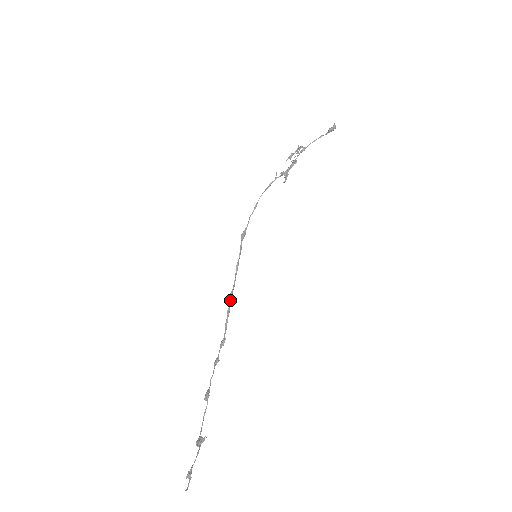
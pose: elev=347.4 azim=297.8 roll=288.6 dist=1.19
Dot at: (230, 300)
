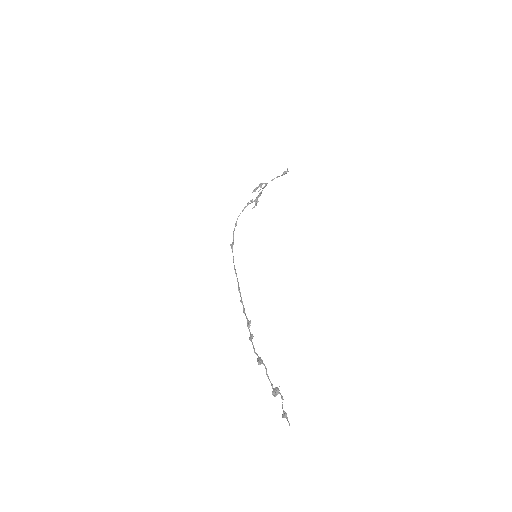
Dot at: (240, 293)
